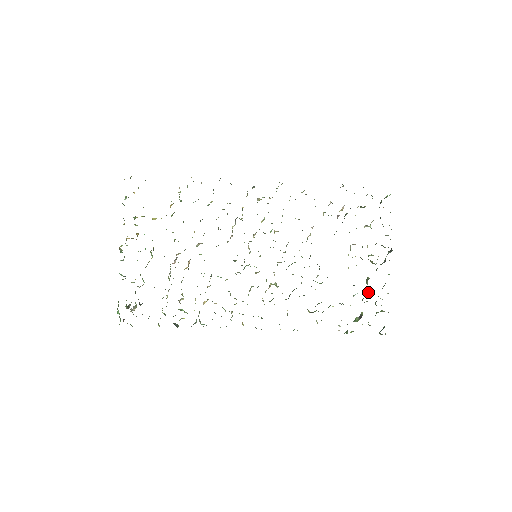
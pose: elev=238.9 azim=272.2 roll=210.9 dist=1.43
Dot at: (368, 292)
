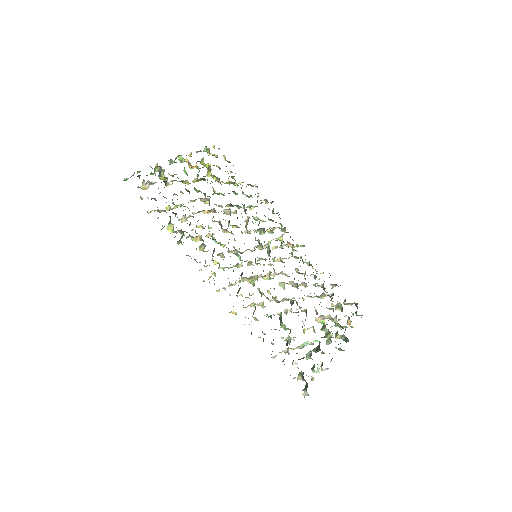
Dot at: (316, 351)
